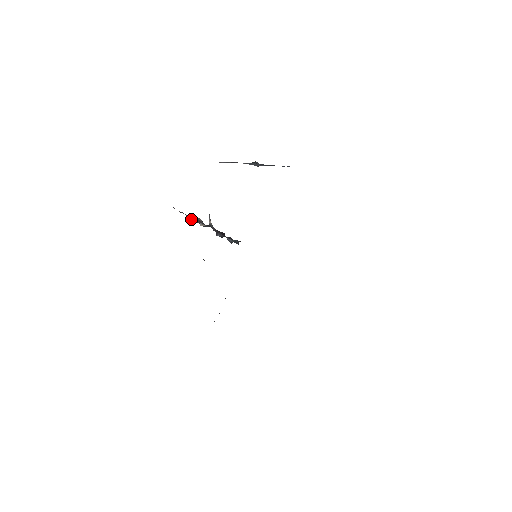
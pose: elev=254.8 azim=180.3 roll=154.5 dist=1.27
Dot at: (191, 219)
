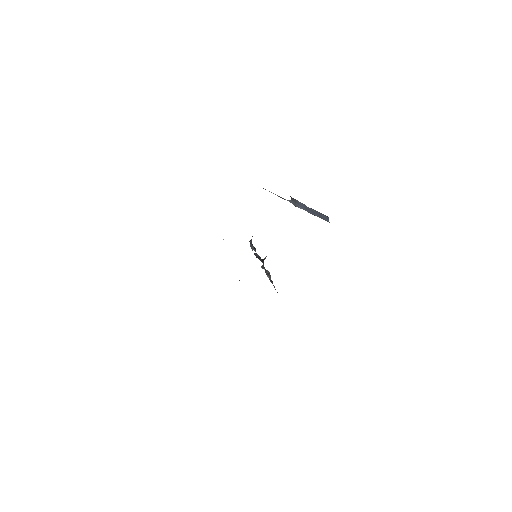
Dot at: (269, 279)
